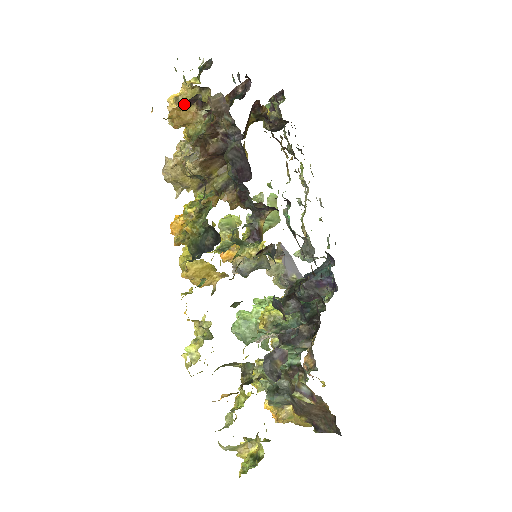
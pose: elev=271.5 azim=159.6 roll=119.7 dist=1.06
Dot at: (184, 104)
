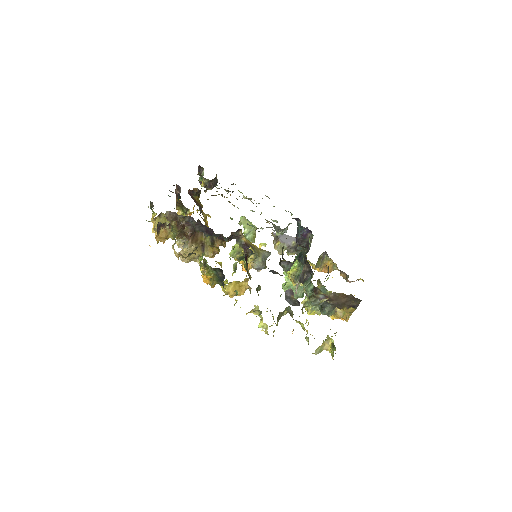
Dot at: (157, 232)
